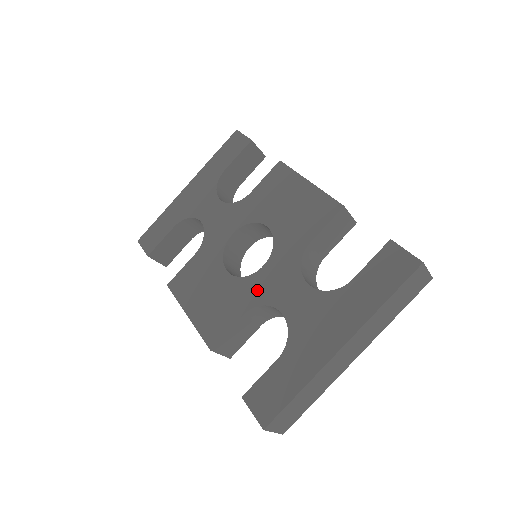
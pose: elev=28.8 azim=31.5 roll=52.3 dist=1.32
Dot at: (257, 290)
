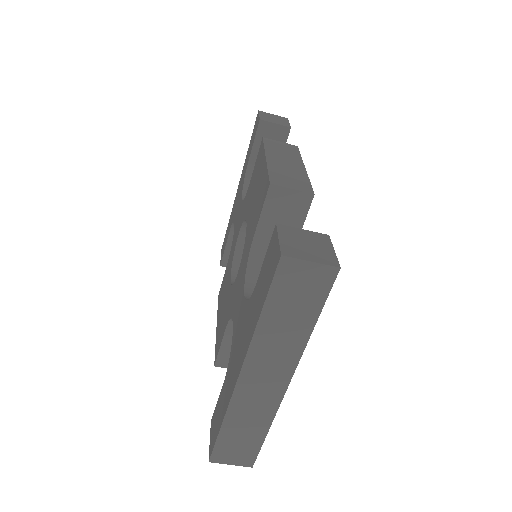
Dot at: (232, 300)
